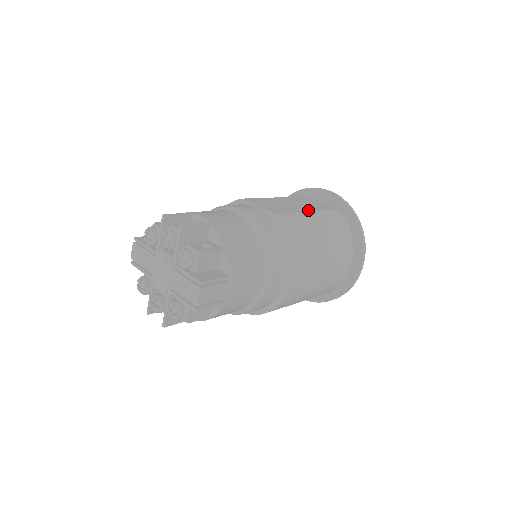
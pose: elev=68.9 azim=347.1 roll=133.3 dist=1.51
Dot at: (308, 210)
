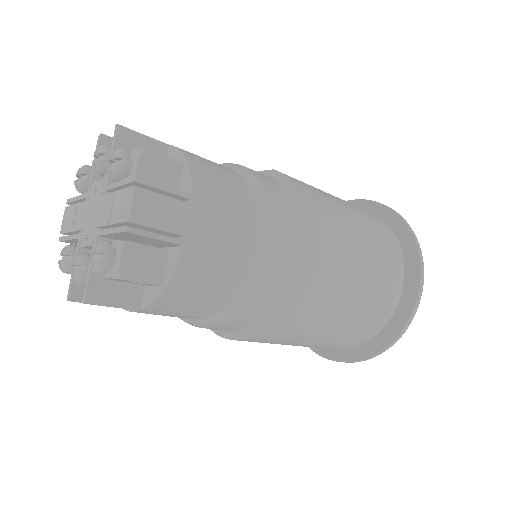
Dot at: occluded
